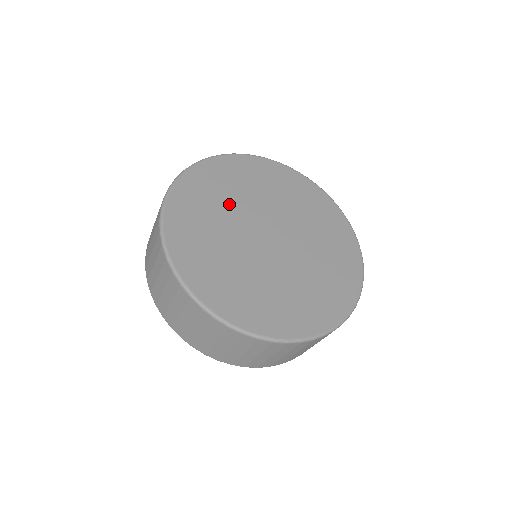
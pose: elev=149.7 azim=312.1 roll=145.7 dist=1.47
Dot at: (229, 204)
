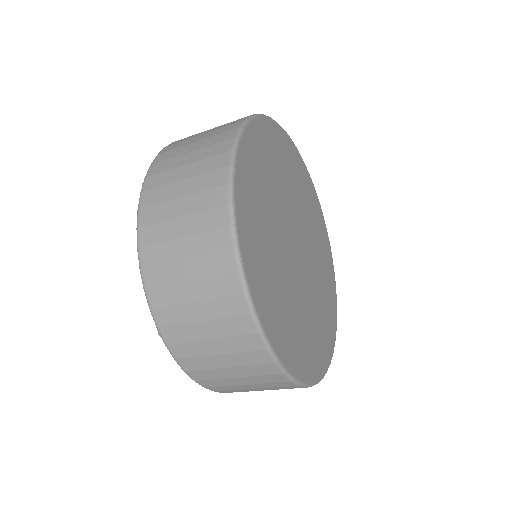
Dot at: (273, 199)
